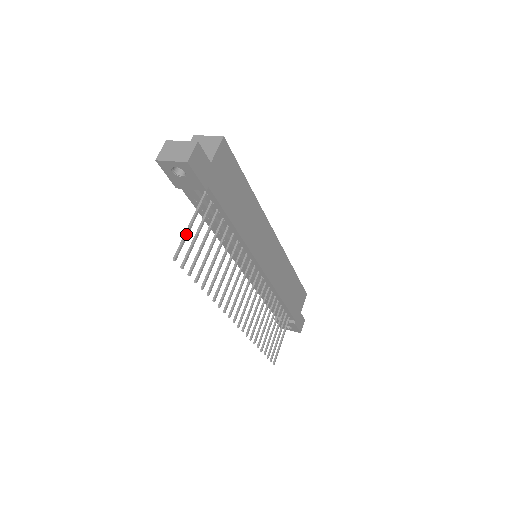
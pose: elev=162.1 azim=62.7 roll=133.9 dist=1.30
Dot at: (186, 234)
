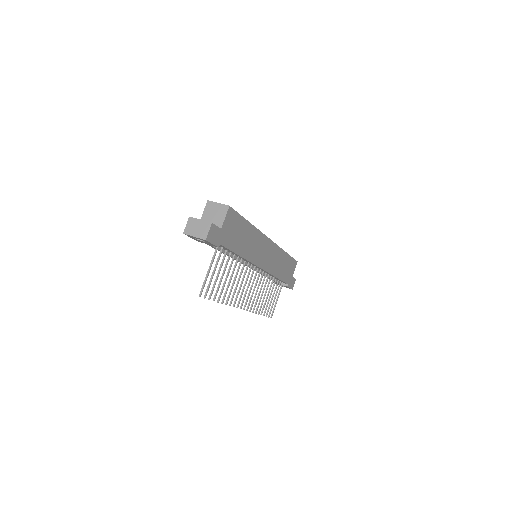
Dot at: (206, 278)
